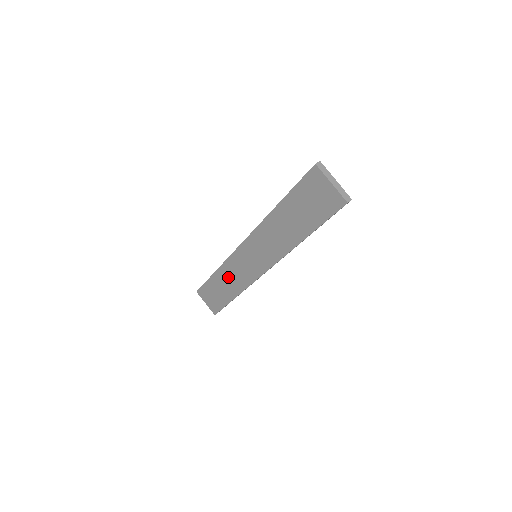
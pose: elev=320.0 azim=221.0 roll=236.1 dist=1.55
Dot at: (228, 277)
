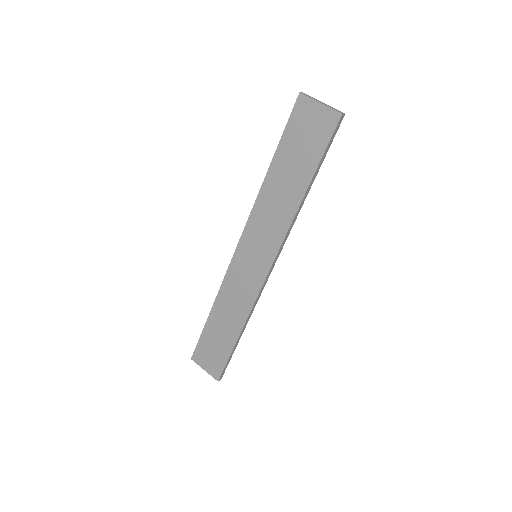
Dot at: (227, 307)
